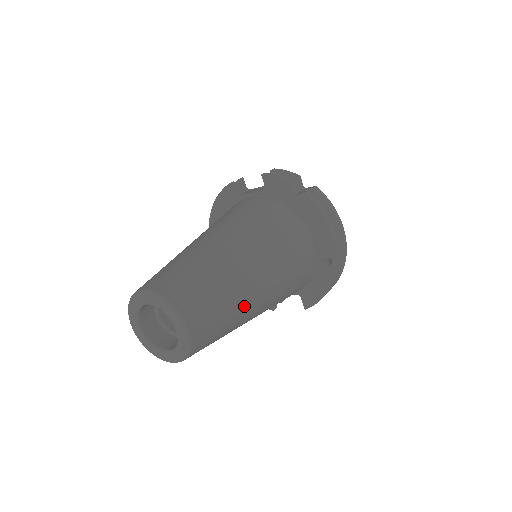
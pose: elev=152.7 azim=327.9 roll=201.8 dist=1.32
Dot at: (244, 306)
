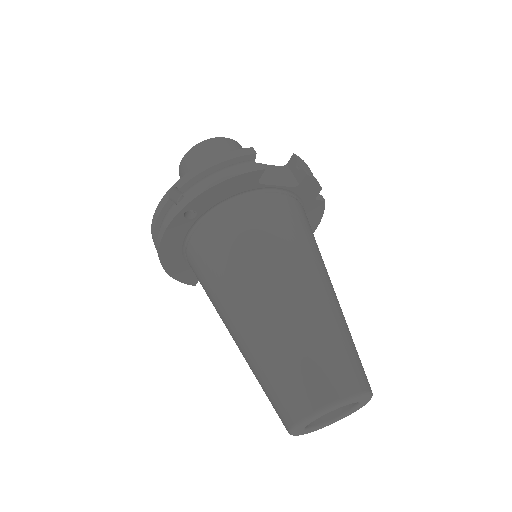
Dot at: occluded
